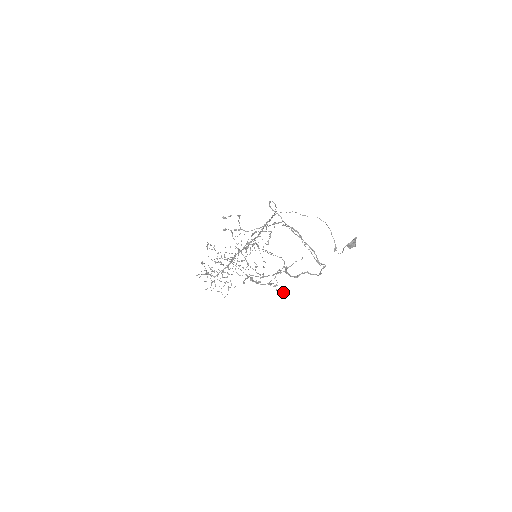
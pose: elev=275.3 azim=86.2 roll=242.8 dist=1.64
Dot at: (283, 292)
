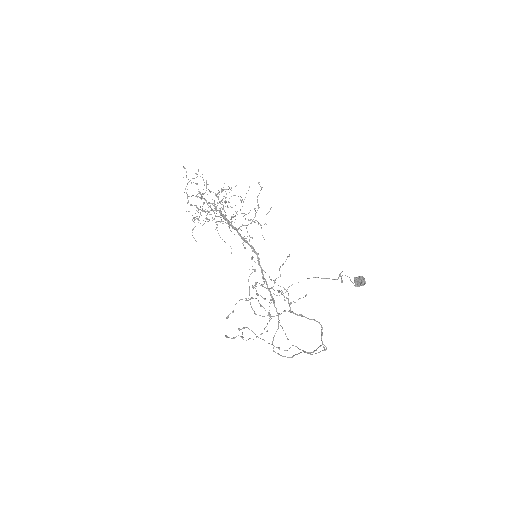
Dot at: (286, 259)
